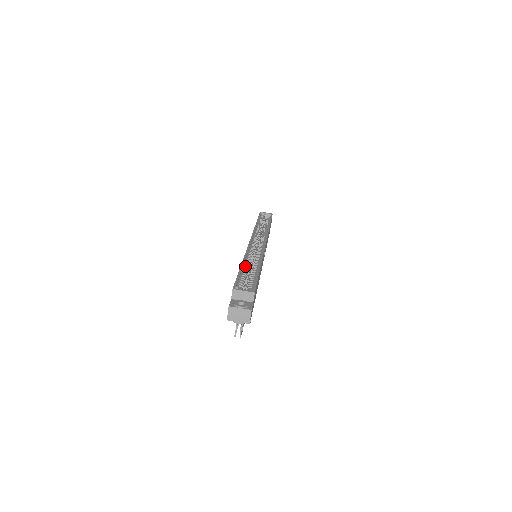
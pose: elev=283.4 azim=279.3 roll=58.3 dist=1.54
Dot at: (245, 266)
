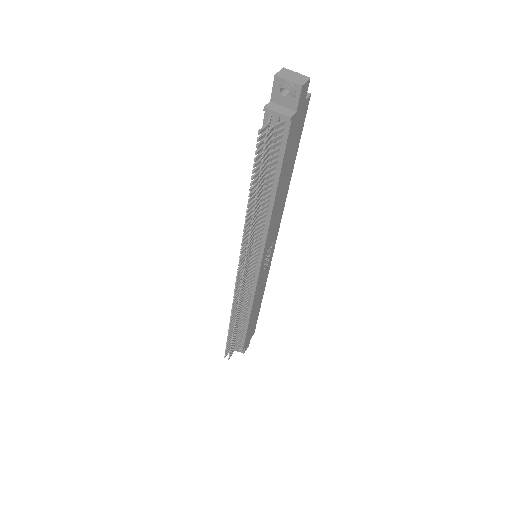
Dot at: occluded
